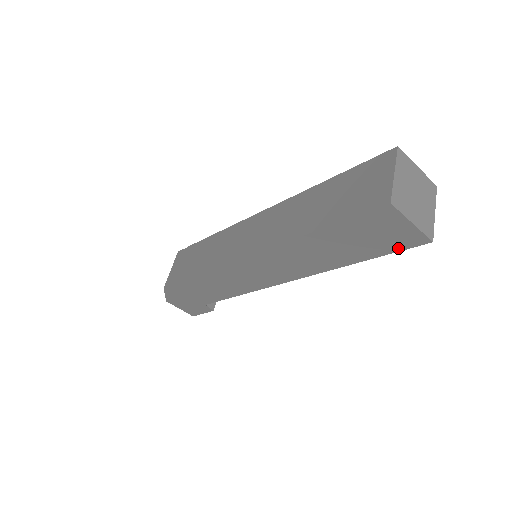
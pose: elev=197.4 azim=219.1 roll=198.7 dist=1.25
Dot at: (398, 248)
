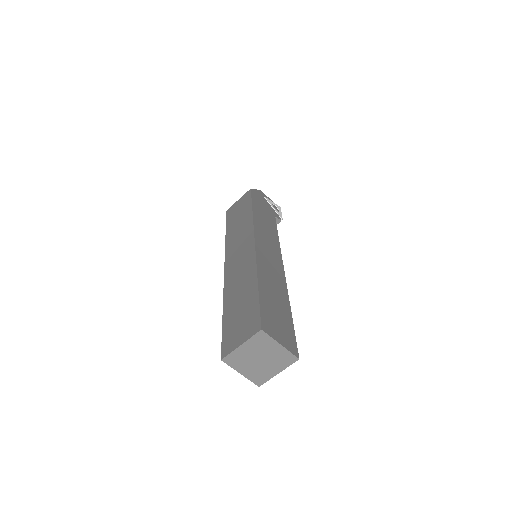
Dot at: occluded
